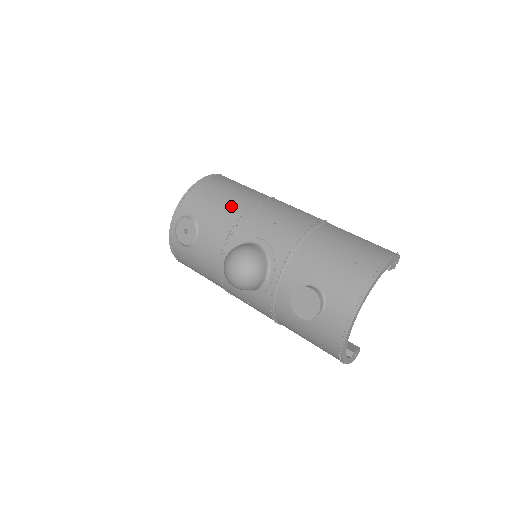
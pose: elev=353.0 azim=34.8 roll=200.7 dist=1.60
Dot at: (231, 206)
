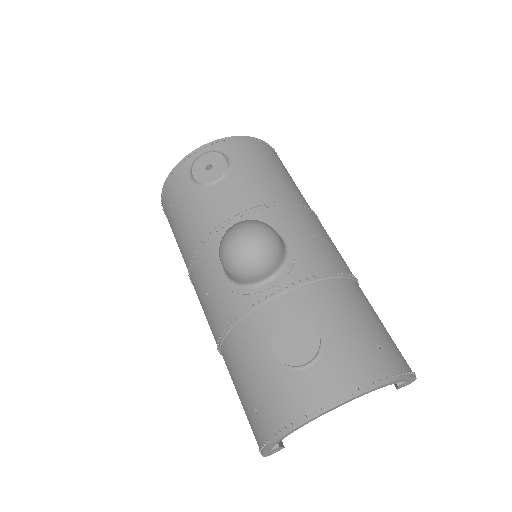
Dot at: (279, 185)
